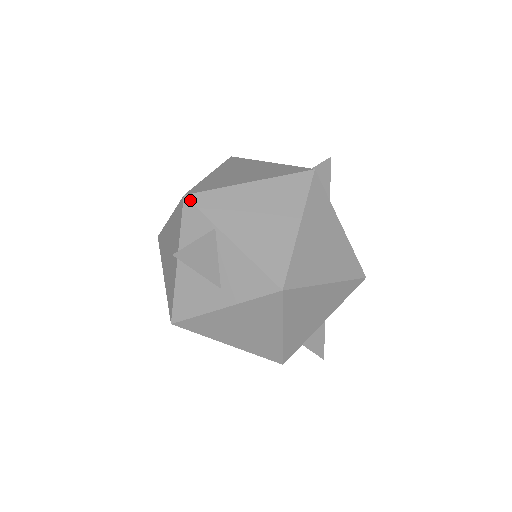
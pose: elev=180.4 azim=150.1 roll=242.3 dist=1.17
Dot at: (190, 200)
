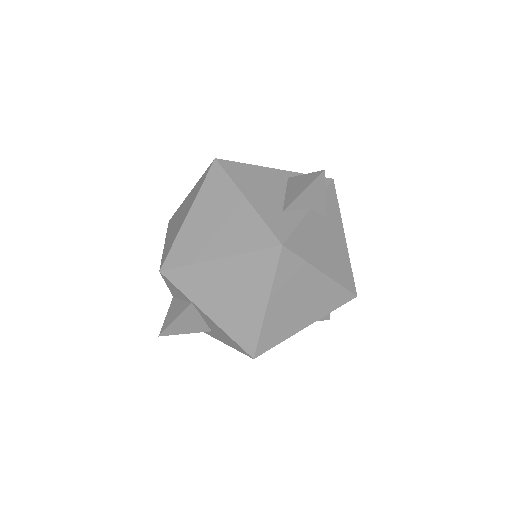
Dot at: (165, 277)
